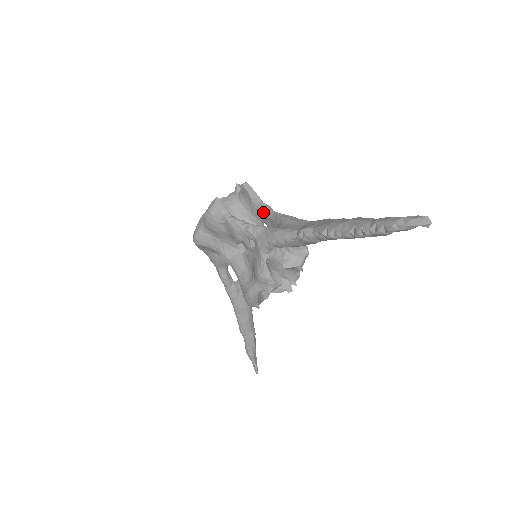
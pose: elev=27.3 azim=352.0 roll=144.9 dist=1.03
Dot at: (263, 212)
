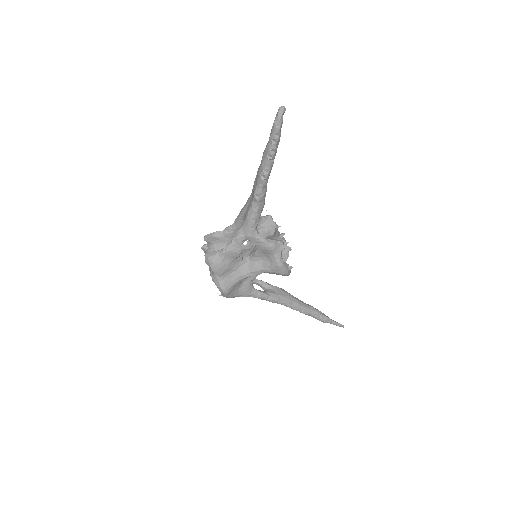
Dot at: (230, 232)
